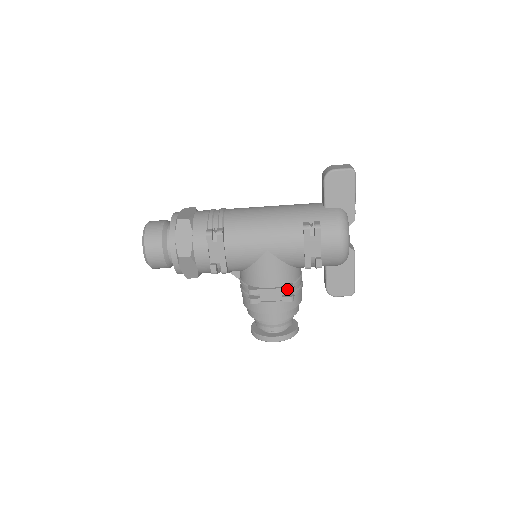
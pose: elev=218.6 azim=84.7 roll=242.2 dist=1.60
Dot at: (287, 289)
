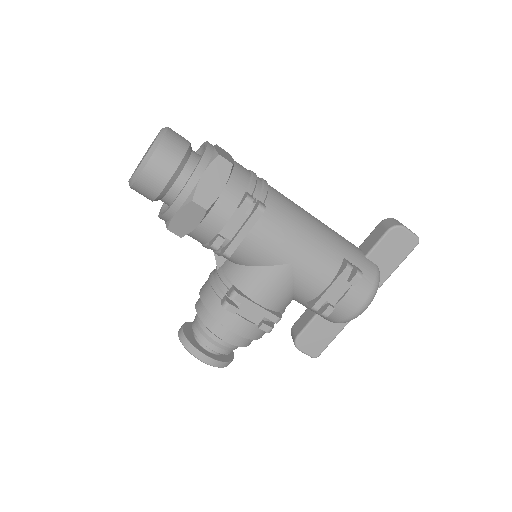
Dot at: (275, 317)
